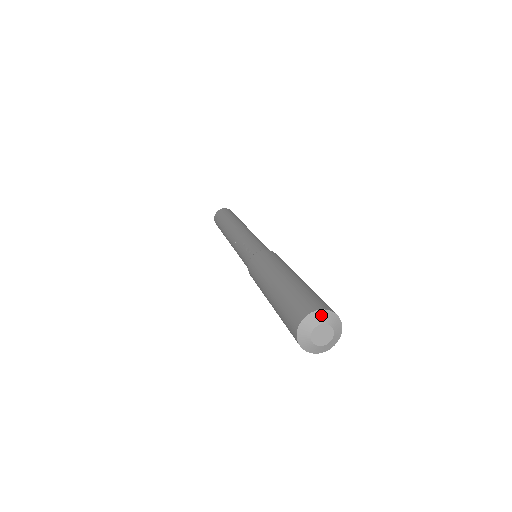
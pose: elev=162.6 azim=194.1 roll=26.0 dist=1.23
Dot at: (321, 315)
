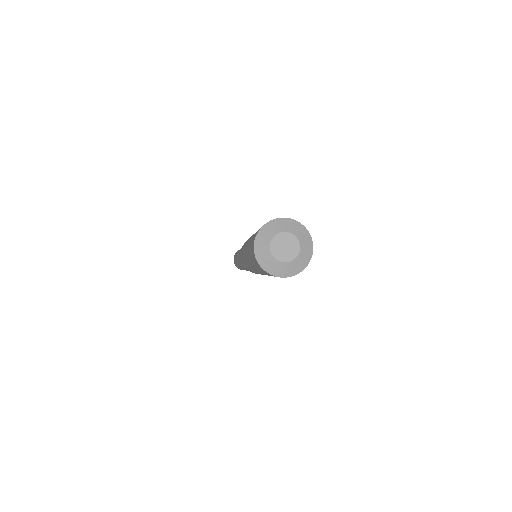
Dot at: (297, 226)
